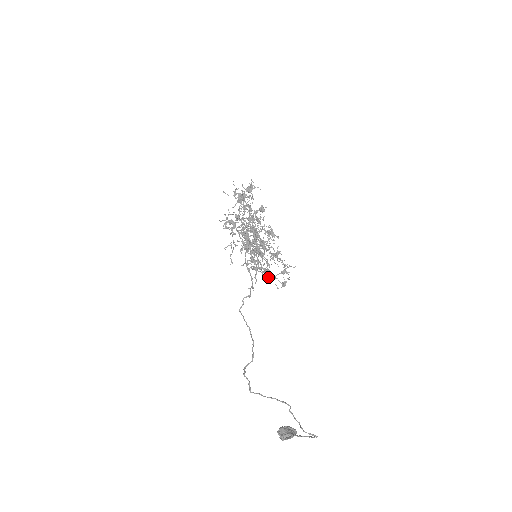
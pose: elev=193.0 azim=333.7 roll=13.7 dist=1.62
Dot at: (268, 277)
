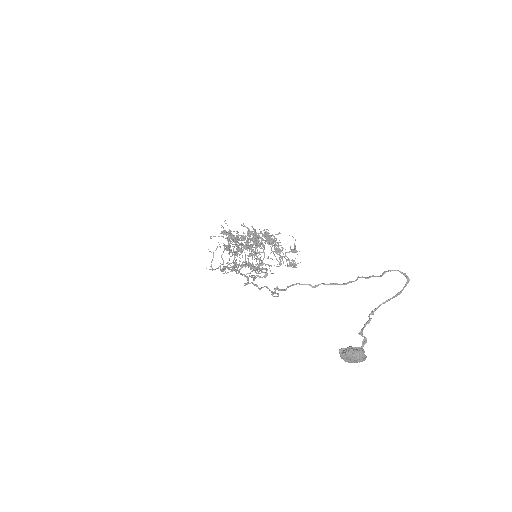
Dot at: (271, 273)
